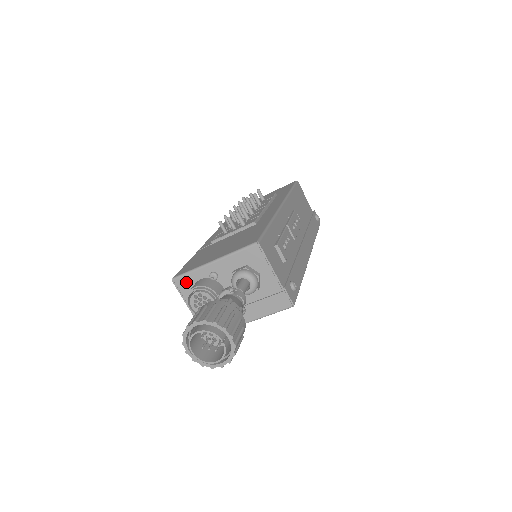
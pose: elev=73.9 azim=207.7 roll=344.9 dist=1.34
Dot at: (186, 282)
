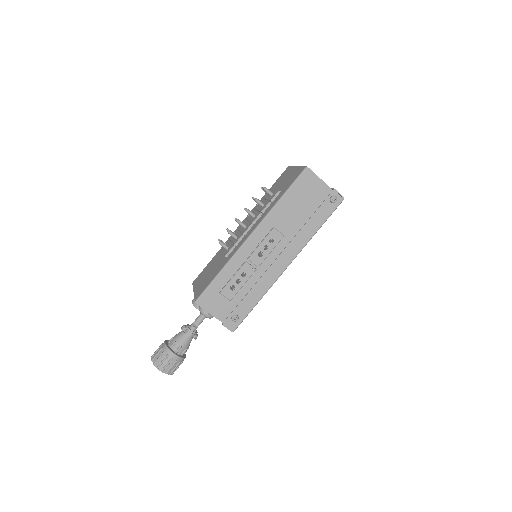
Dot at: occluded
